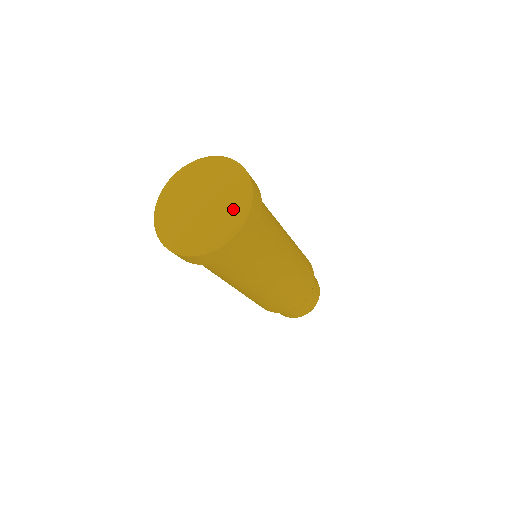
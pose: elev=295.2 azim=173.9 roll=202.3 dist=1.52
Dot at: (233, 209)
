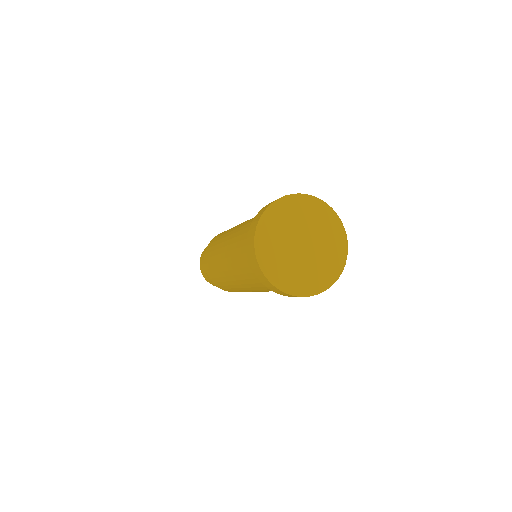
Dot at: (314, 280)
